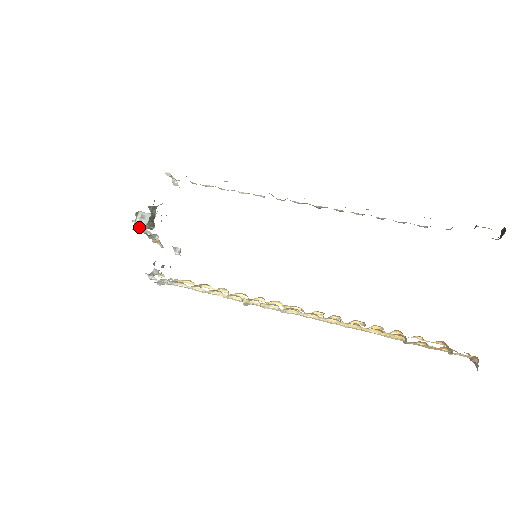
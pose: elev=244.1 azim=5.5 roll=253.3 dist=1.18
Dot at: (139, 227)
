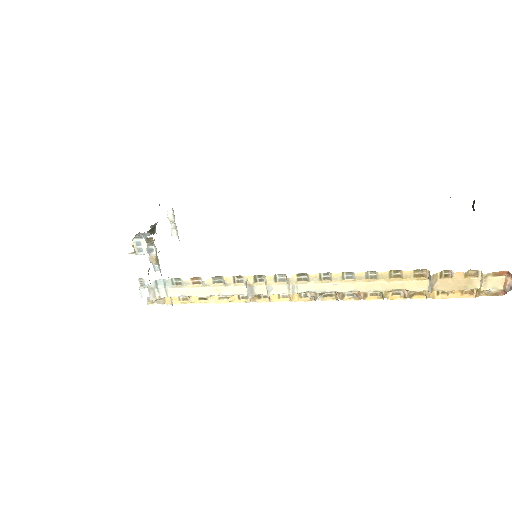
Dot at: (138, 239)
